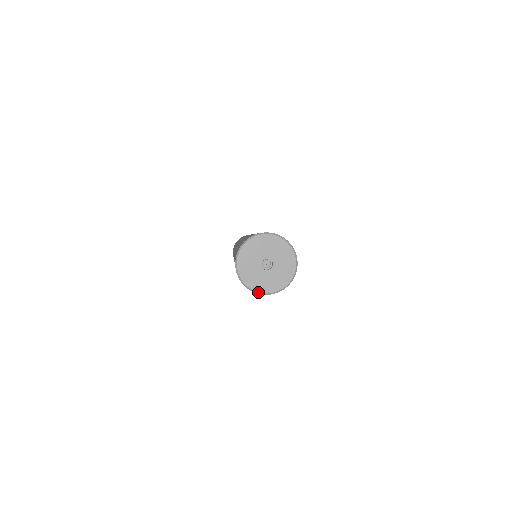
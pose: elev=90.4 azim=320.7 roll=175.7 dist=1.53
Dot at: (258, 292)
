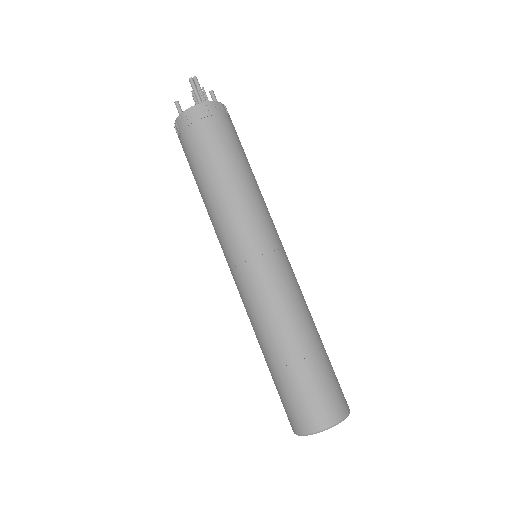
Dot at: occluded
